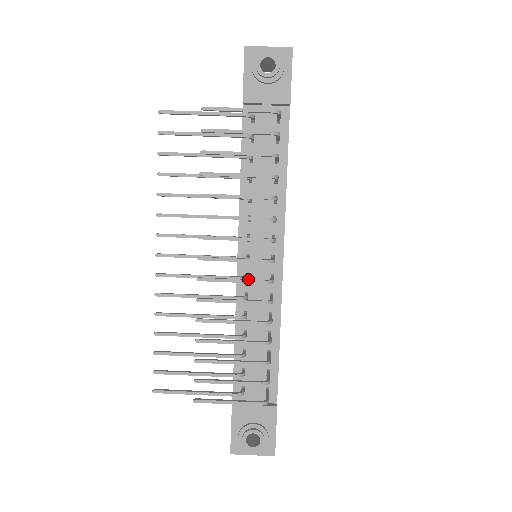
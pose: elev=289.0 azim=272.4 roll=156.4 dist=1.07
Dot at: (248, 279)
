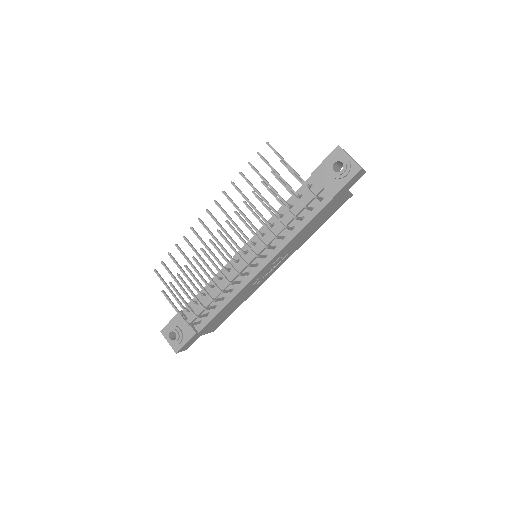
Dot at: occluded
